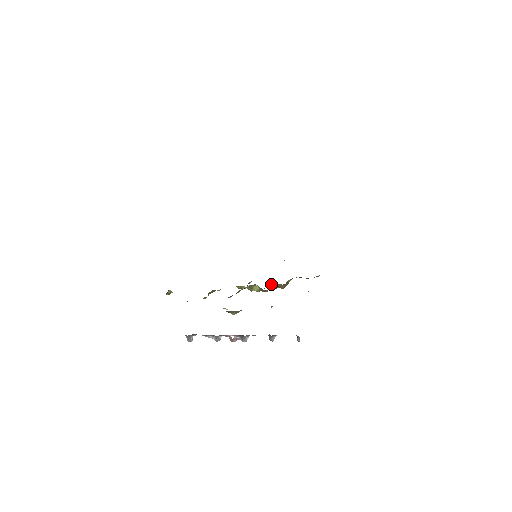
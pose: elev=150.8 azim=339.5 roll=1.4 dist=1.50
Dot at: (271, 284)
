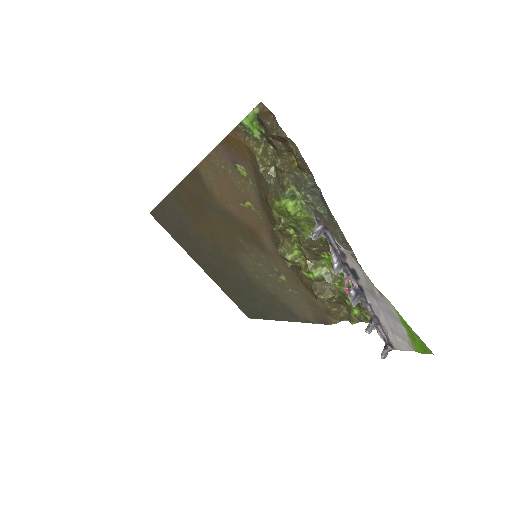
Dot at: (323, 283)
